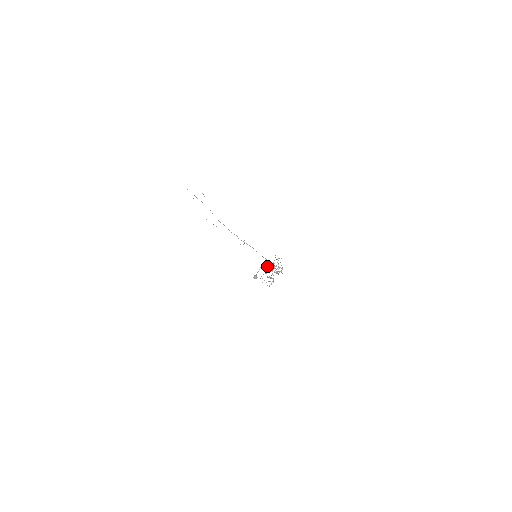
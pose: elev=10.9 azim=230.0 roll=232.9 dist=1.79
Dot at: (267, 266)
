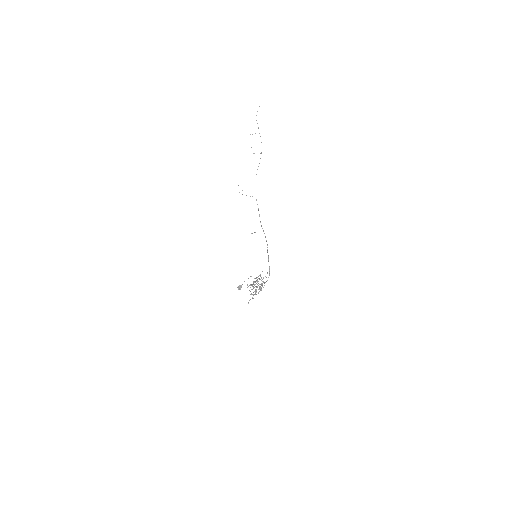
Dot at: (254, 278)
